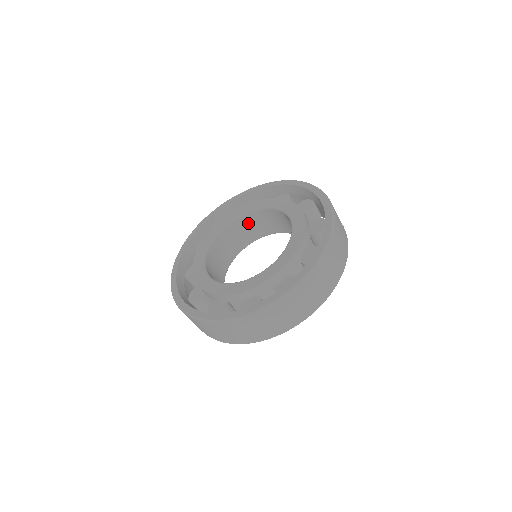
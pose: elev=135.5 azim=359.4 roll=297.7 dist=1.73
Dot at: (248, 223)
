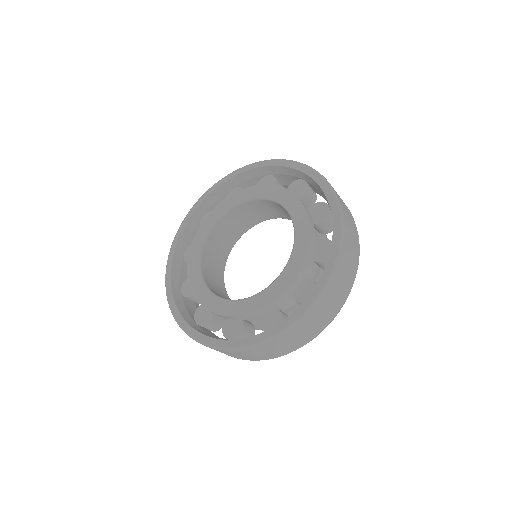
Dot at: (257, 206)
